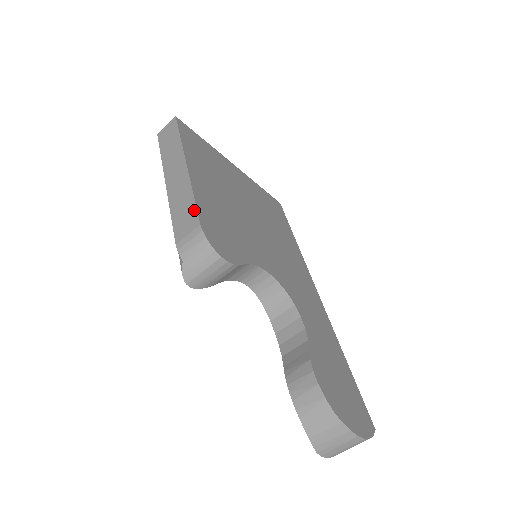
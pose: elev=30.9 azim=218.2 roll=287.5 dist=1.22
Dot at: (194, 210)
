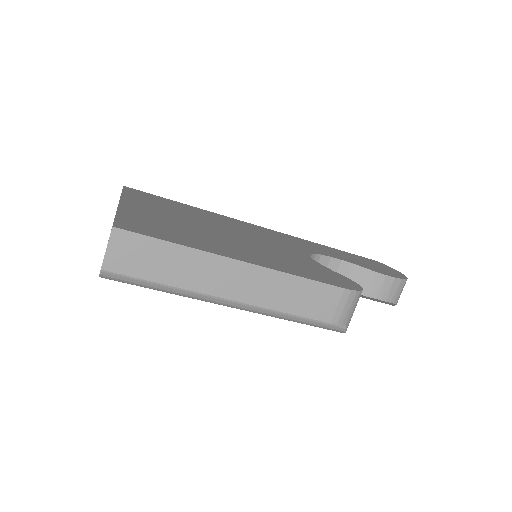
Dot at: (320, 286)
